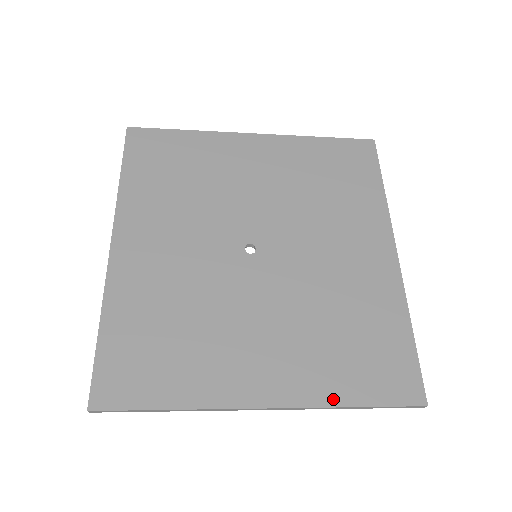
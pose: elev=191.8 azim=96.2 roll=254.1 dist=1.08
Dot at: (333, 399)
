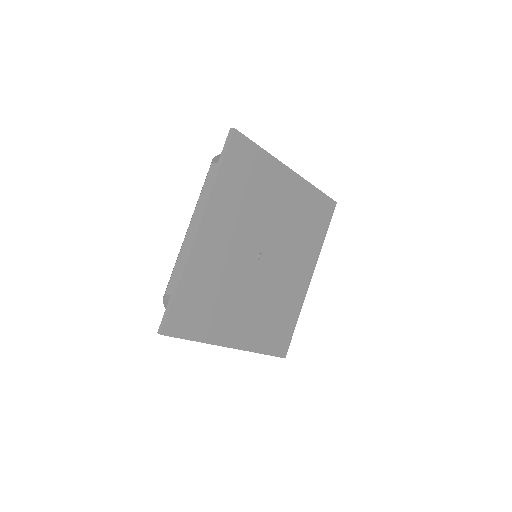
Dot at: (257, 349)
